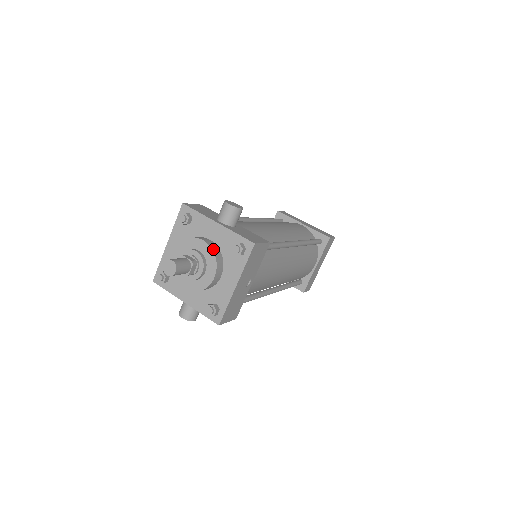
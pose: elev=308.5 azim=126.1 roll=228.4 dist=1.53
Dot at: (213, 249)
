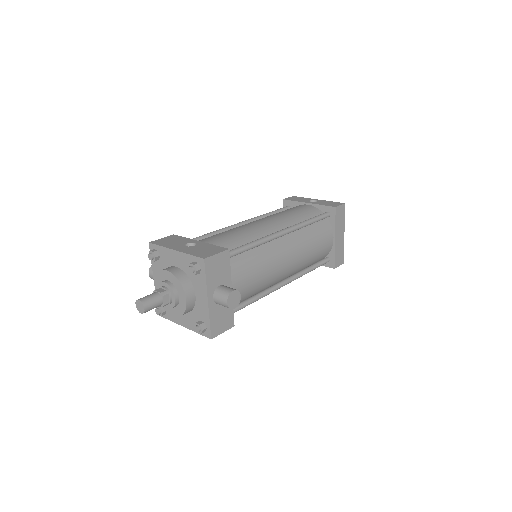
Dot at: (187, 309)
